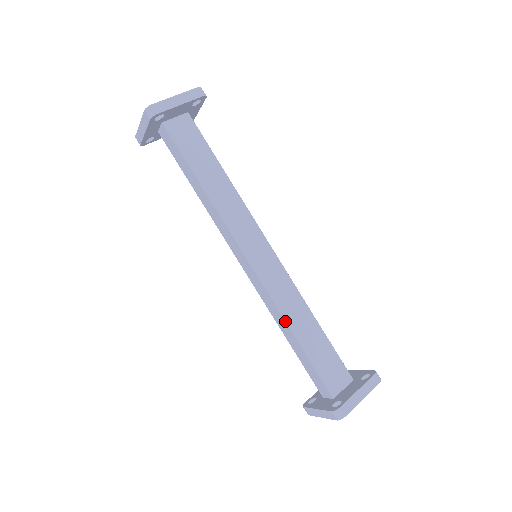
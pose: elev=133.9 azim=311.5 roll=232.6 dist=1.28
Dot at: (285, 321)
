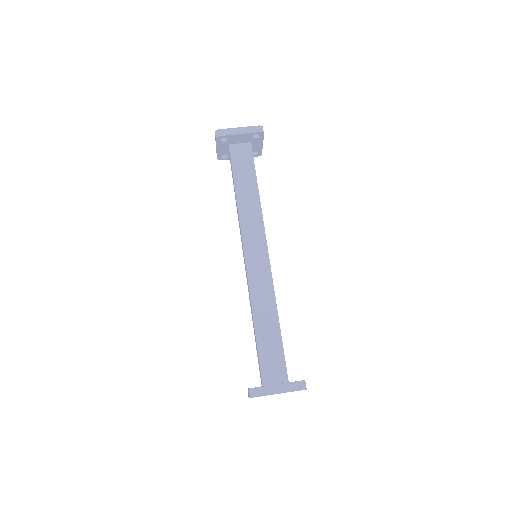
Dot at: (252, 309)
